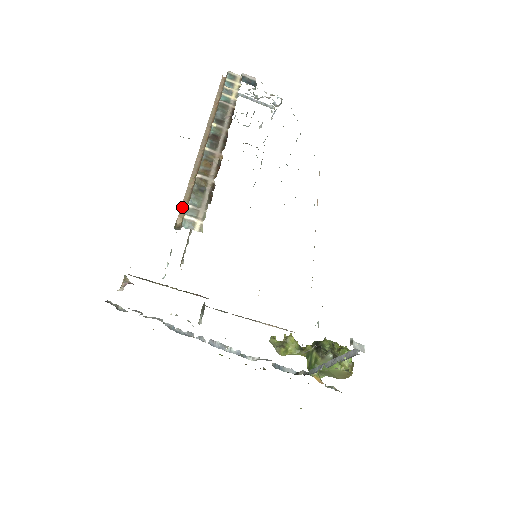
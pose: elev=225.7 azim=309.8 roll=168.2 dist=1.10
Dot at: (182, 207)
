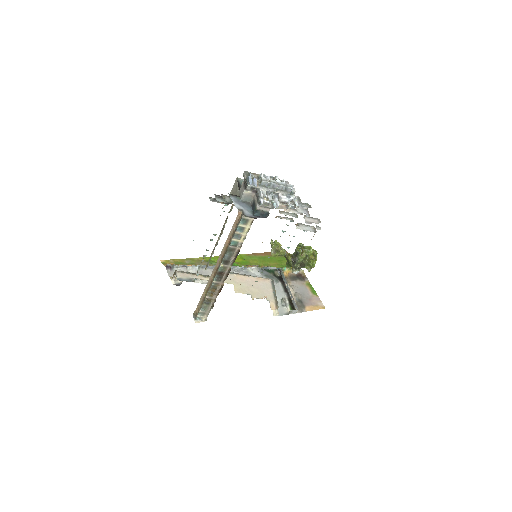
Dot at: (197, 307)
